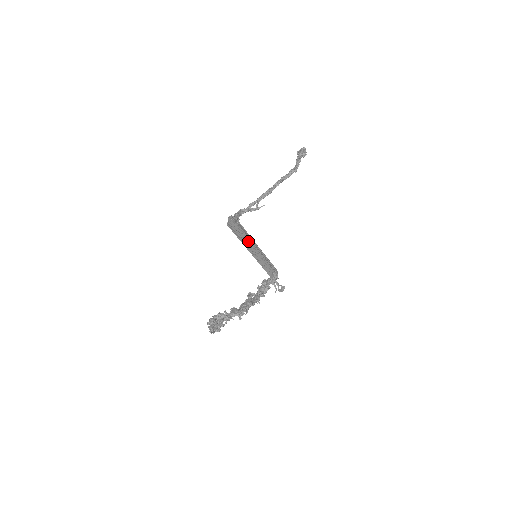
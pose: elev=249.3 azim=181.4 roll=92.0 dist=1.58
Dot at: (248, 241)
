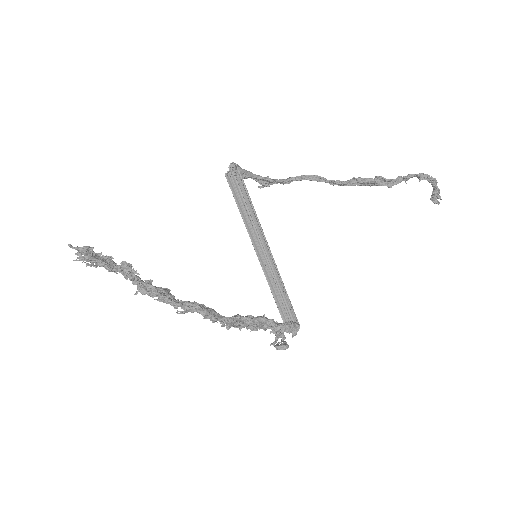
Dot at: (251, 223)
